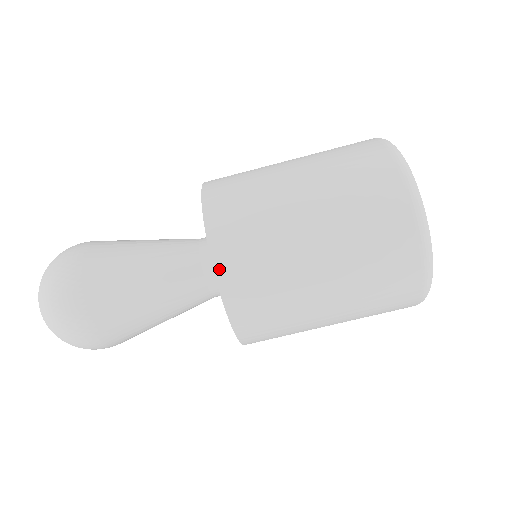
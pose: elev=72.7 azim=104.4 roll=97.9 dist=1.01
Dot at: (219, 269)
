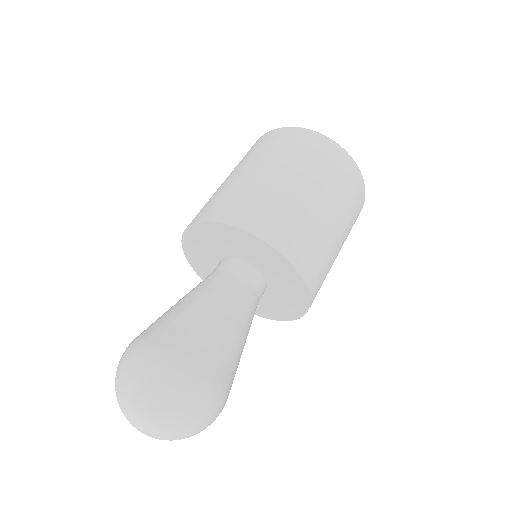
Dot at: occluded
